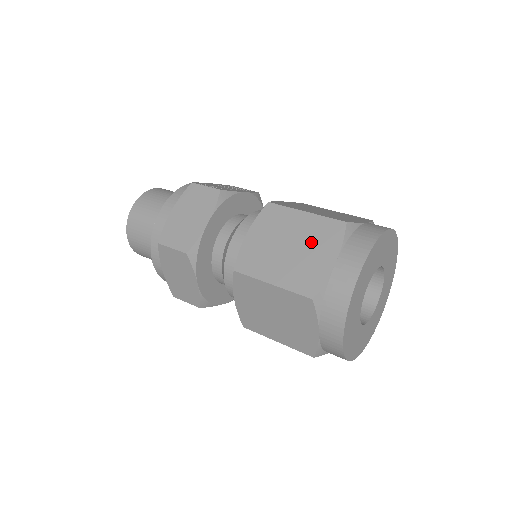
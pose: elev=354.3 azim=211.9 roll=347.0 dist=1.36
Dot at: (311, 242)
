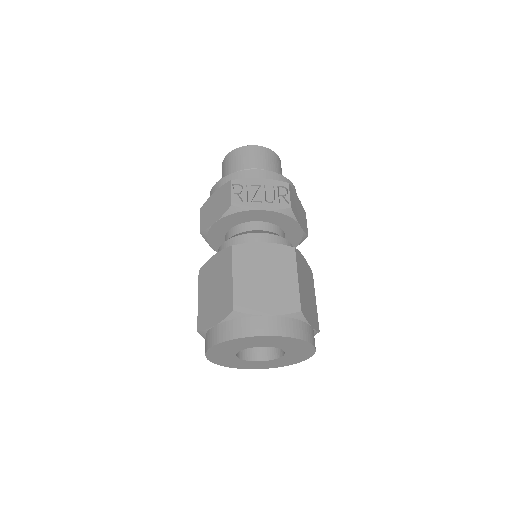
Dot at: (219, 300)
